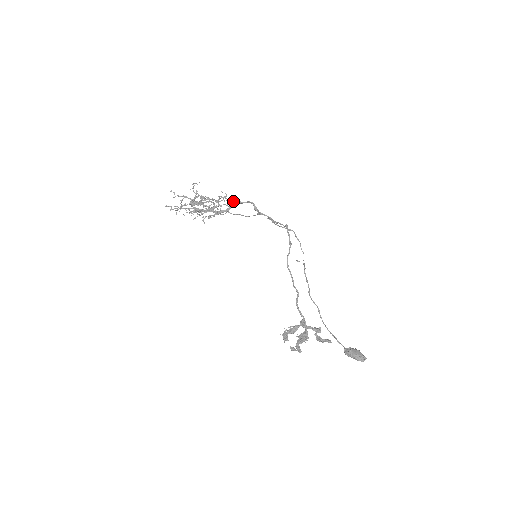
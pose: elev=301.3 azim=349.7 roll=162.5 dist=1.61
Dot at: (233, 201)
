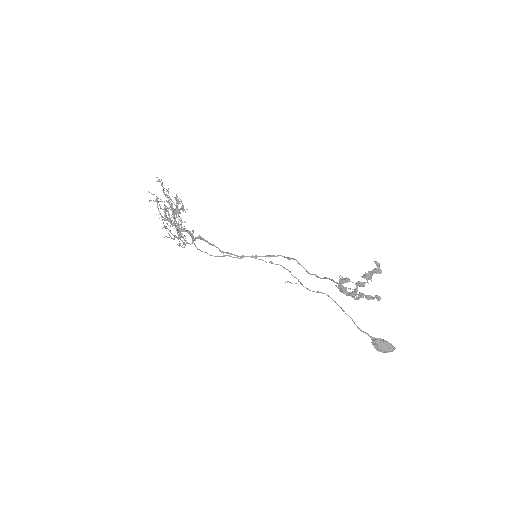
Dot at: (200, 236)
